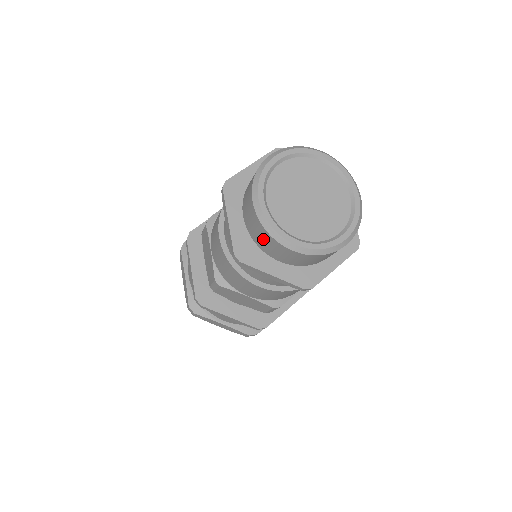
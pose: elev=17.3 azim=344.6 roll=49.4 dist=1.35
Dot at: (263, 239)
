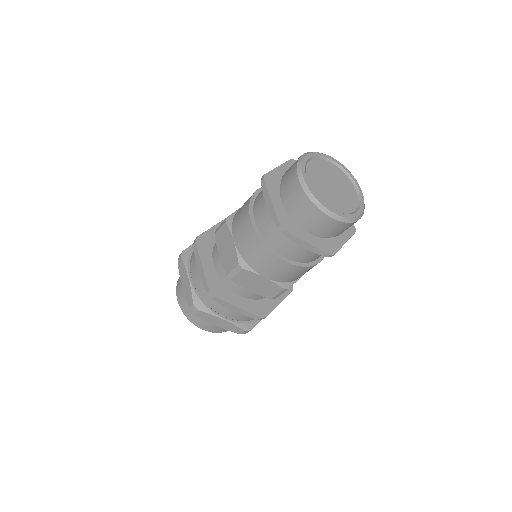
Dot at: (289, 174)
